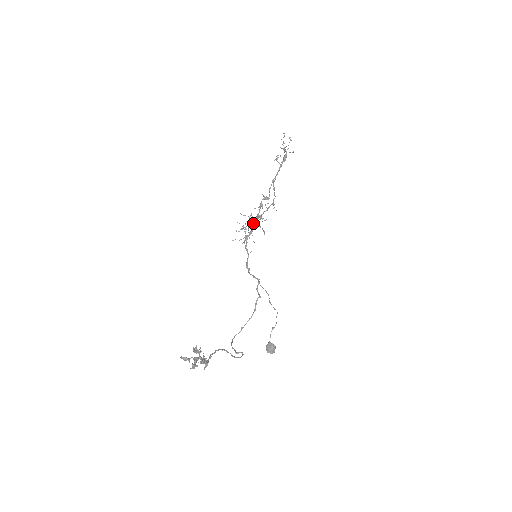
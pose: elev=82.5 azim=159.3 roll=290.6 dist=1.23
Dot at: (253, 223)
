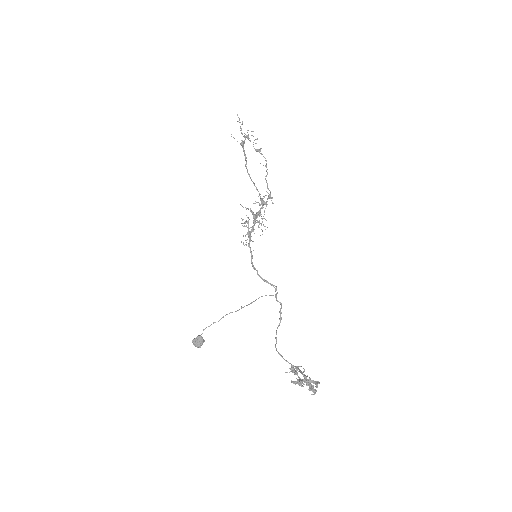
Dot at: (255, 219)
